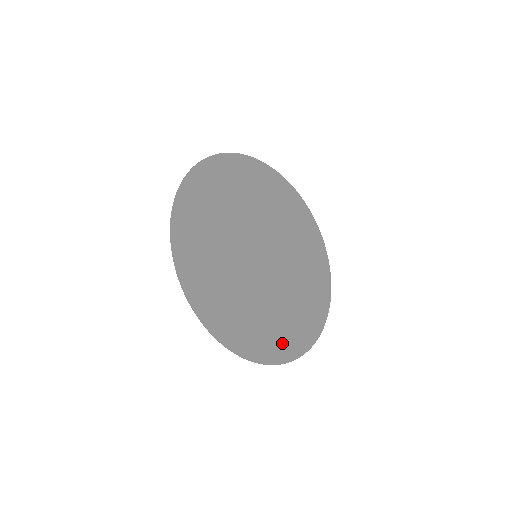
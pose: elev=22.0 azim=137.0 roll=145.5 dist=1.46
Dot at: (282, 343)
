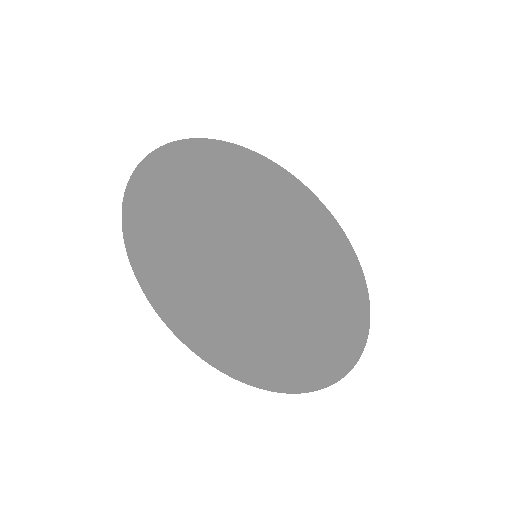
Dot at: (311, 361)
